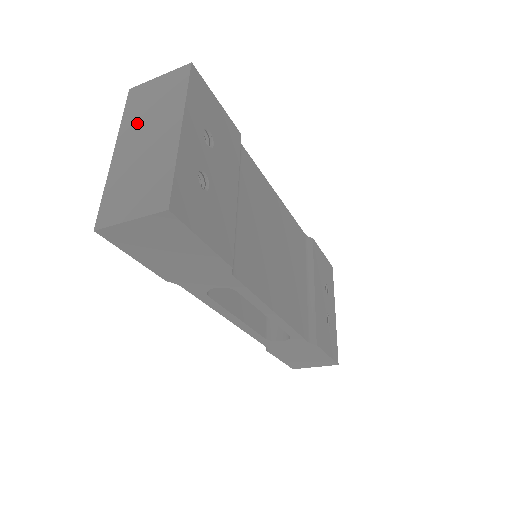
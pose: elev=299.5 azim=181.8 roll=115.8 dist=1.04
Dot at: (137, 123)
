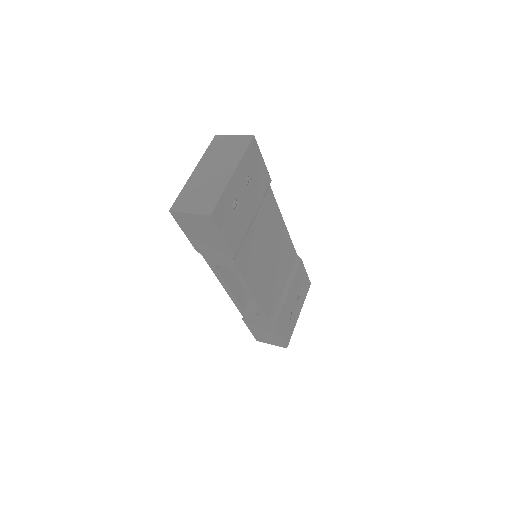
Dot at: (212, 159)
